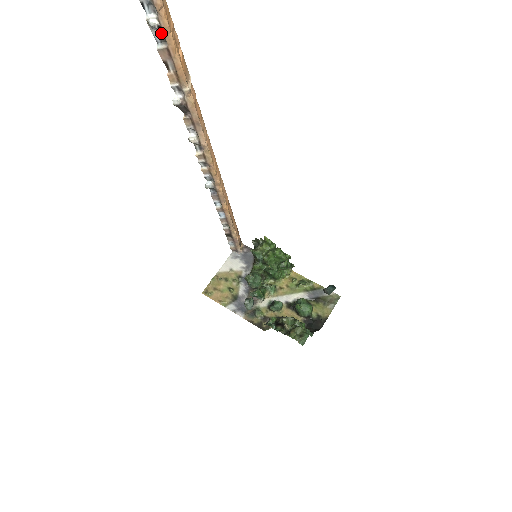
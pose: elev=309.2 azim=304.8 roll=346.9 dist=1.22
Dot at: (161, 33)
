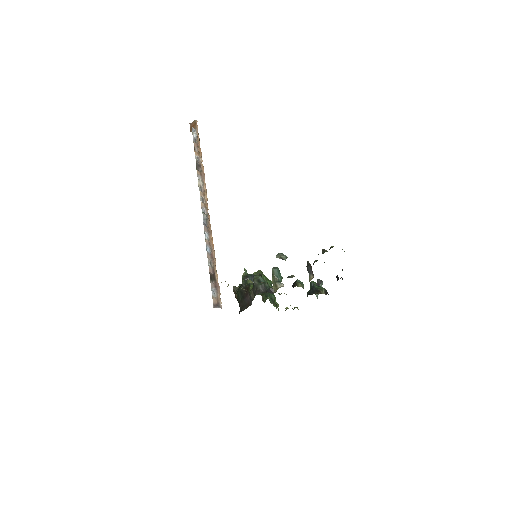
Dot at: (196, 139)
